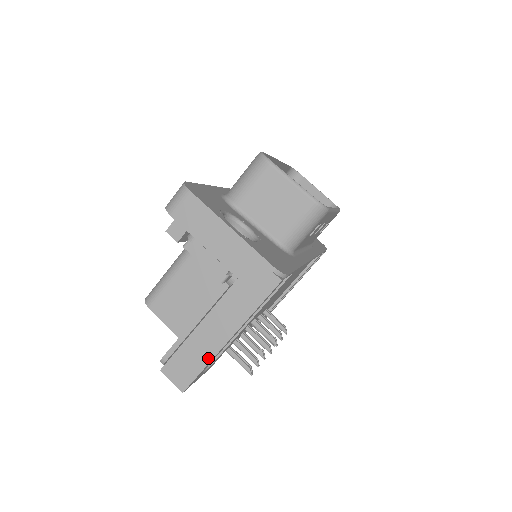
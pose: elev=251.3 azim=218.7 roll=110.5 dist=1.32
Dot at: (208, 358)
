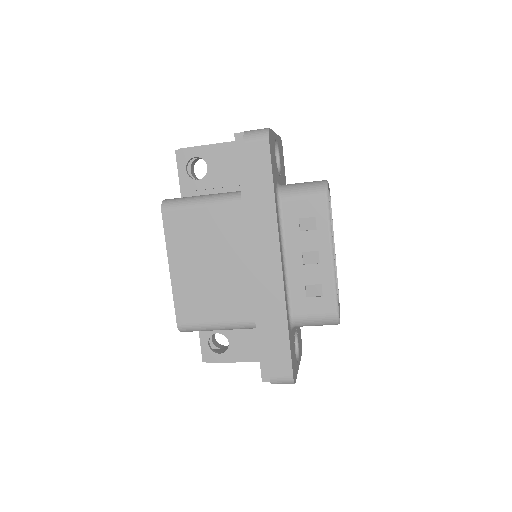
Dot at: occluded
